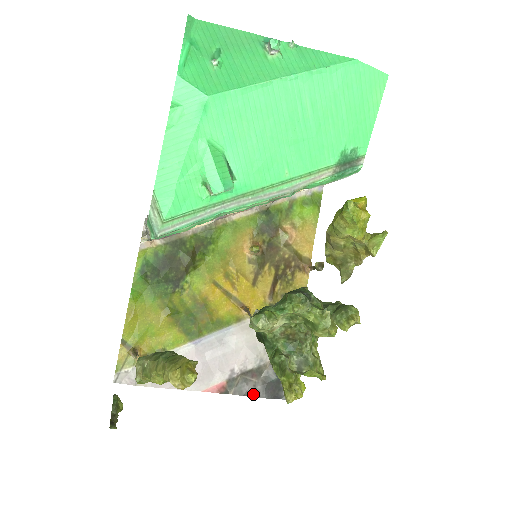
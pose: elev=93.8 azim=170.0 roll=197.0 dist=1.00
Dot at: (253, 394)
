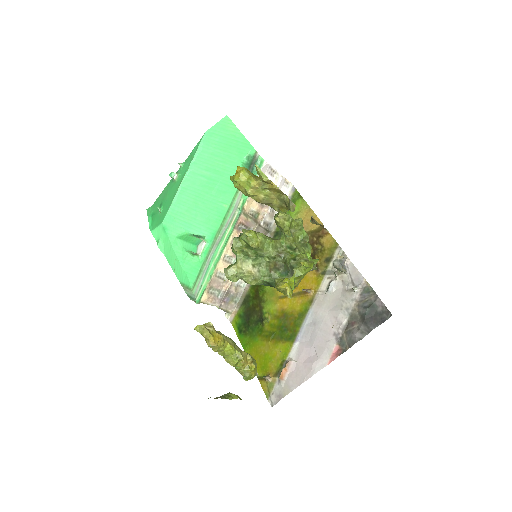
Dot at: (363, 335)
